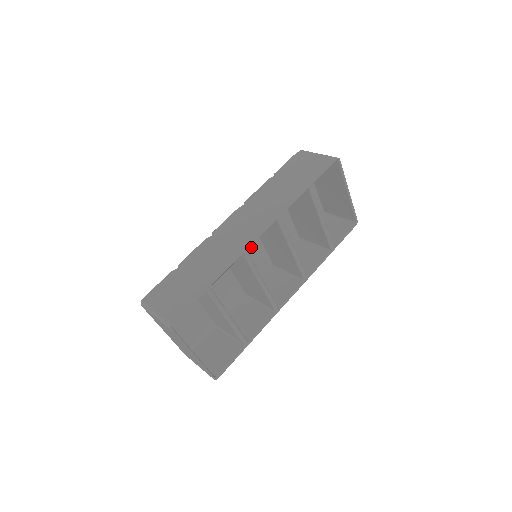
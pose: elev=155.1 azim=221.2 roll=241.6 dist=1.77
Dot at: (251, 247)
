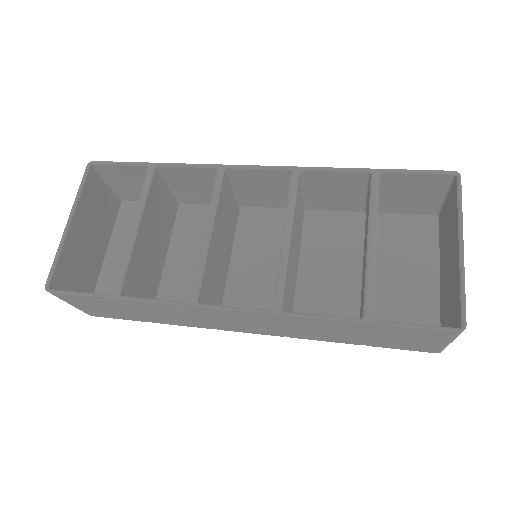
Dot at: (270, 266)
